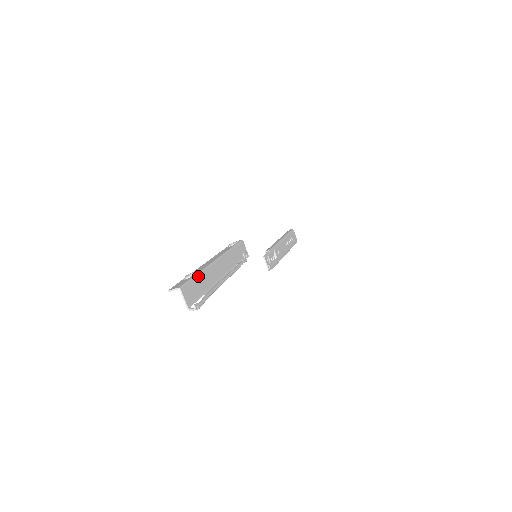
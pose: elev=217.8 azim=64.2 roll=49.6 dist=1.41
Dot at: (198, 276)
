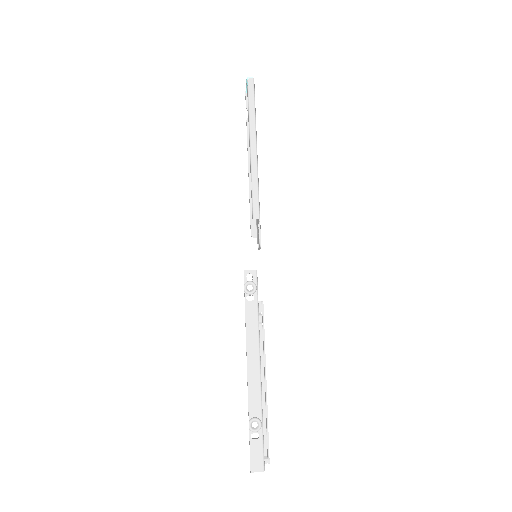
Dot at: occluded
